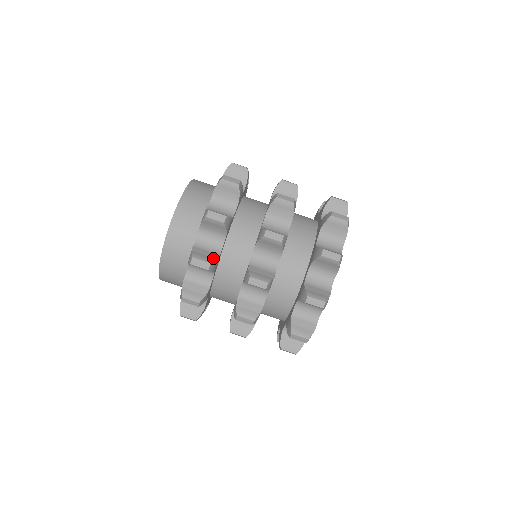
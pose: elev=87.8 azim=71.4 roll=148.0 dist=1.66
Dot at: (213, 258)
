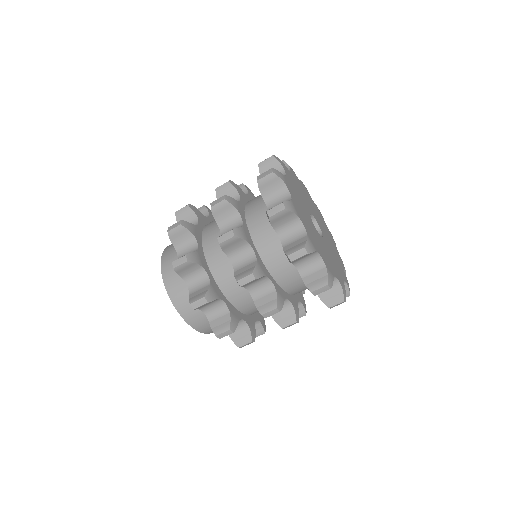
Dot at: (205, 291)
